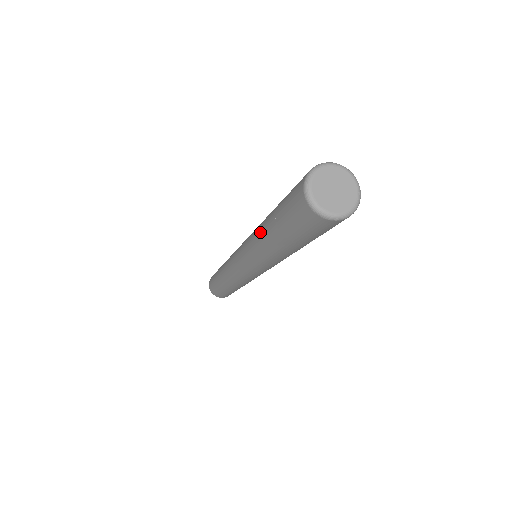
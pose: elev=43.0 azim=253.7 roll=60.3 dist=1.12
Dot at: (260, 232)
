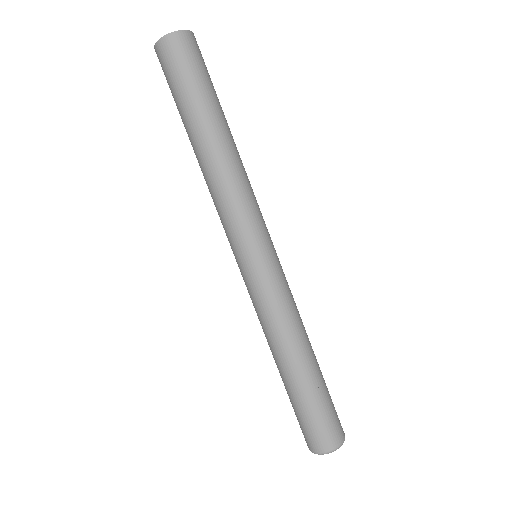
Dot at: (279, 353)
